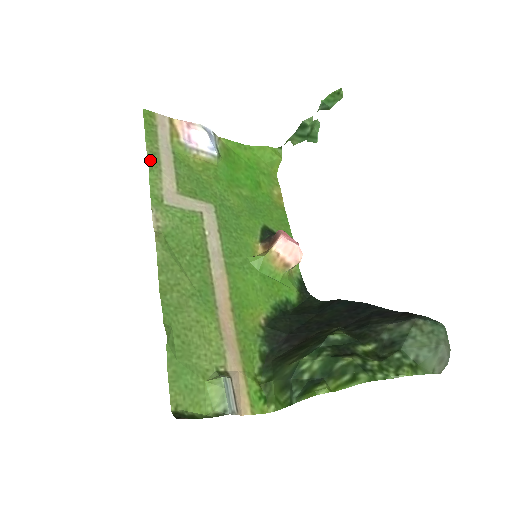
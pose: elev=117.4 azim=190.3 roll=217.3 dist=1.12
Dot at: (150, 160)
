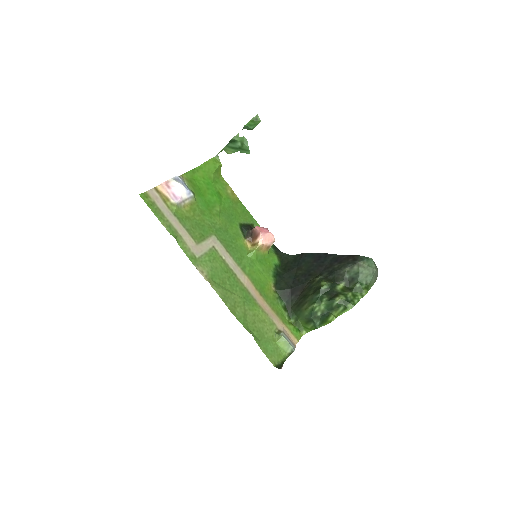
Dot at: (172, 234)
